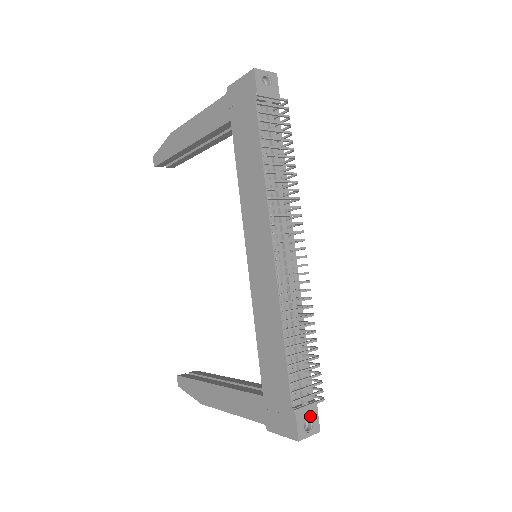
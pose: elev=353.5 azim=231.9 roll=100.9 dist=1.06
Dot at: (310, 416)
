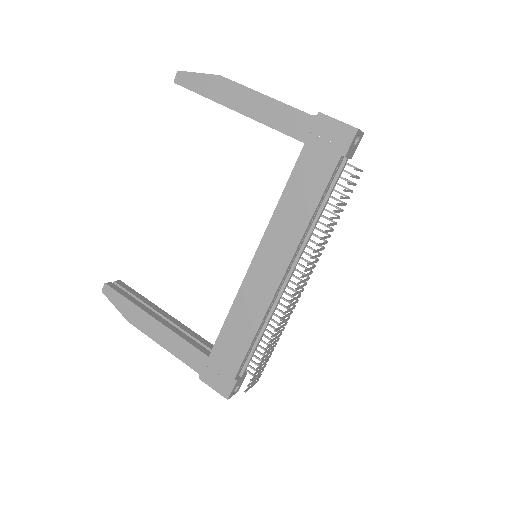
Dot at: (240, 383)
